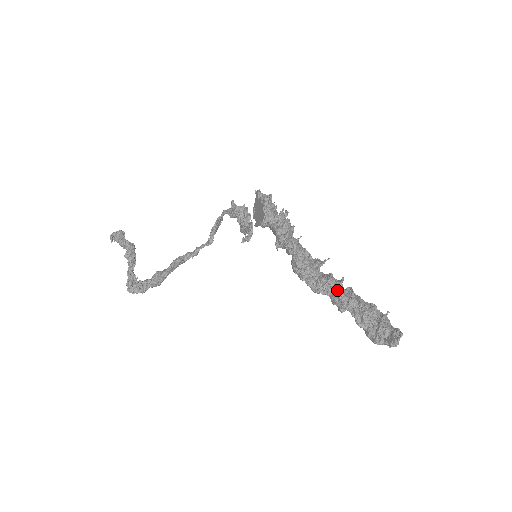
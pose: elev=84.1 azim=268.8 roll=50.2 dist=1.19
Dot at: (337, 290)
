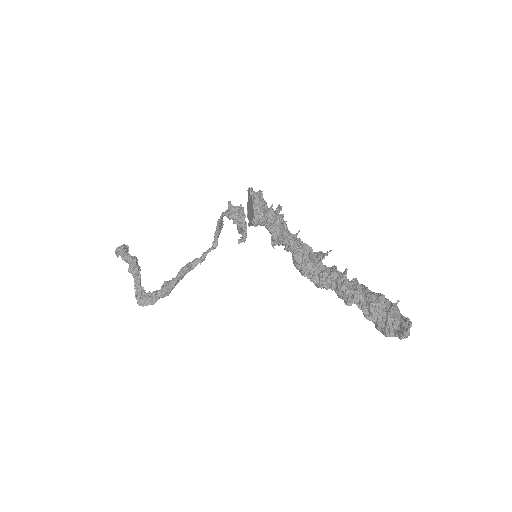
Dot at: (340, 283)
